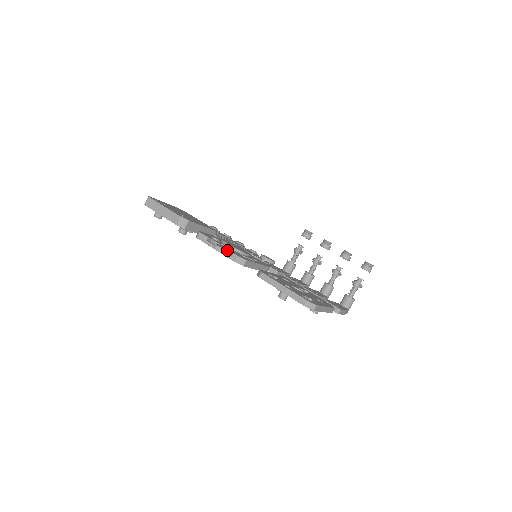
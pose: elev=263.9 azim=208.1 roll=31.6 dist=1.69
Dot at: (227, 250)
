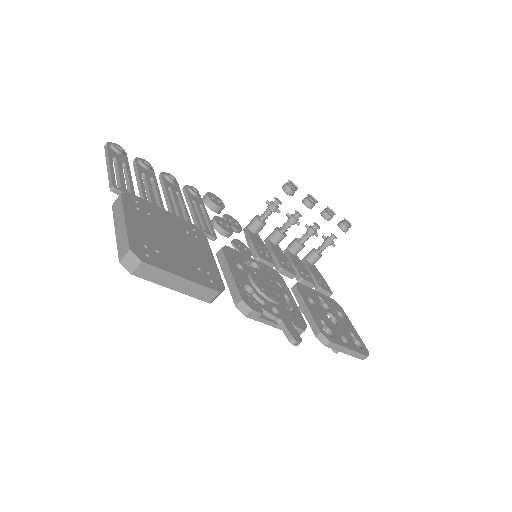
Dot at: (294, 329)
